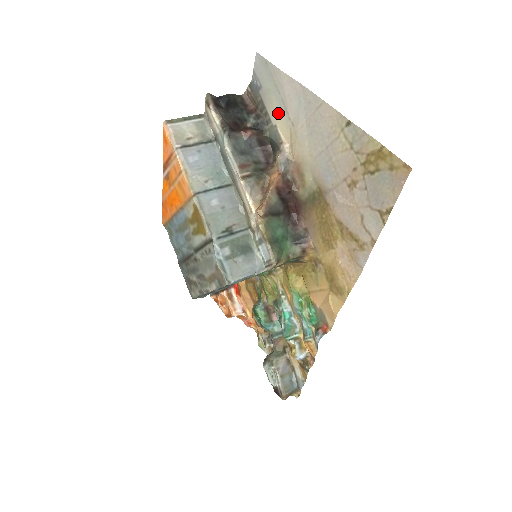
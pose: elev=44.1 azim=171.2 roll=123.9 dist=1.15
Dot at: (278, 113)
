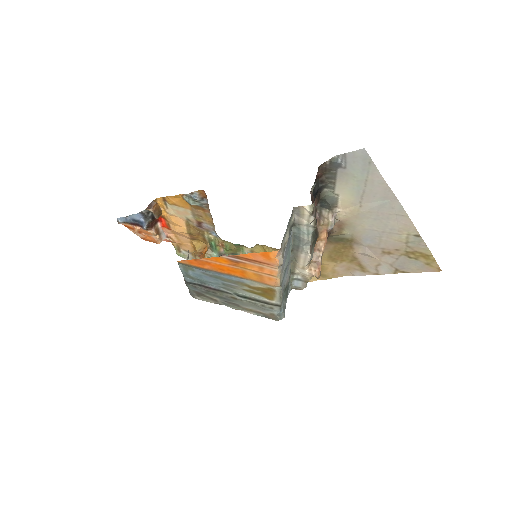
Dot at: (350, 192)
